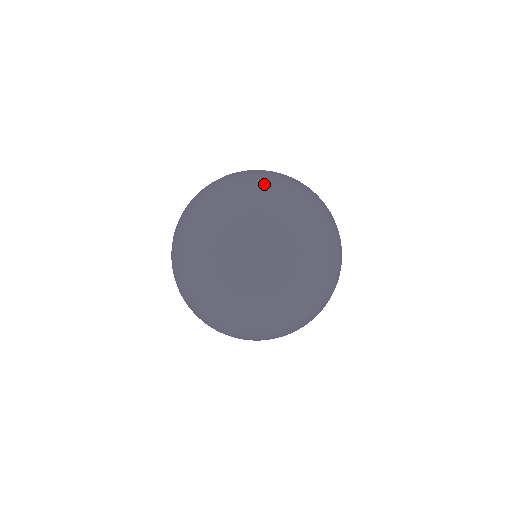
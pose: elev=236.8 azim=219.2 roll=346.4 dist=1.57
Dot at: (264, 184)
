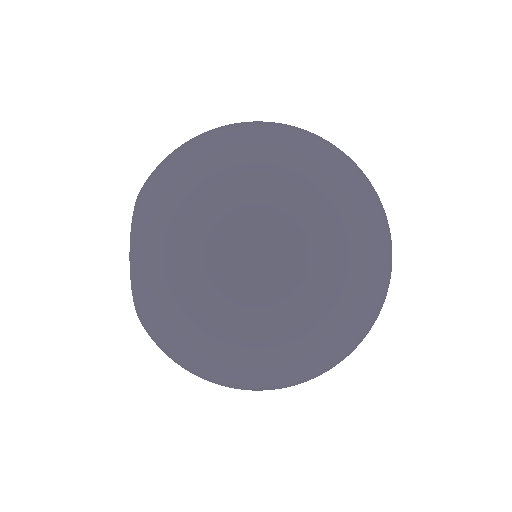
Dot at: occluded
